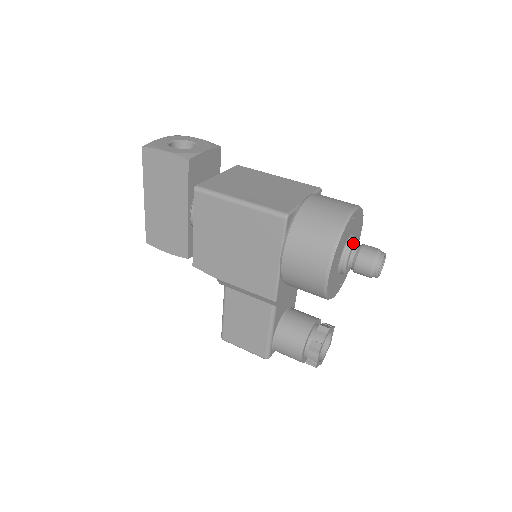
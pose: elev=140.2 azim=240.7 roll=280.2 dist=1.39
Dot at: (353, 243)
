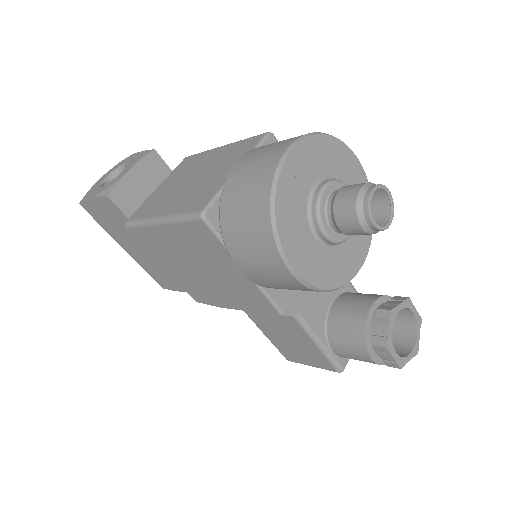
Dot at: (319, 197)
